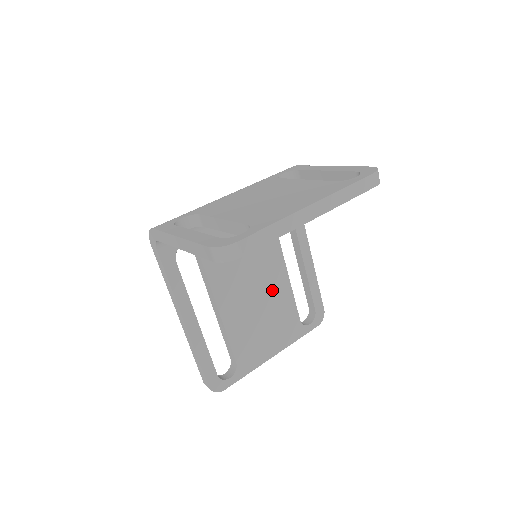
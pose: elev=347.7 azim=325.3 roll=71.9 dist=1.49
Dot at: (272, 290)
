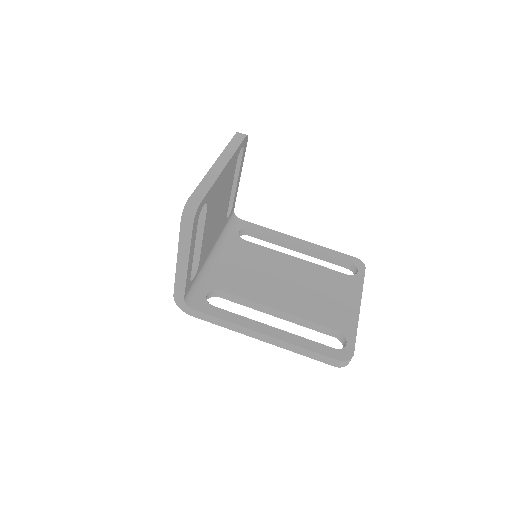
Dot at: (301, 274)
